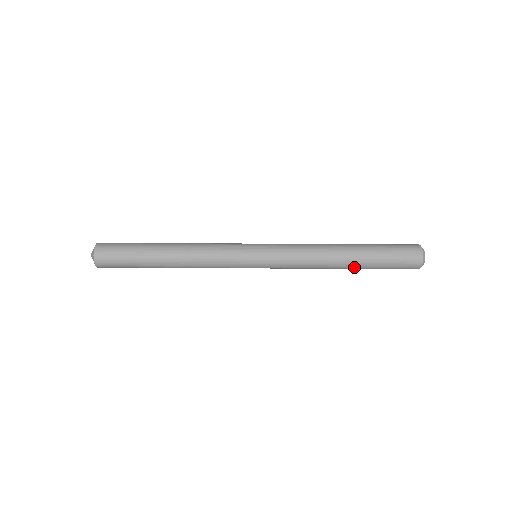
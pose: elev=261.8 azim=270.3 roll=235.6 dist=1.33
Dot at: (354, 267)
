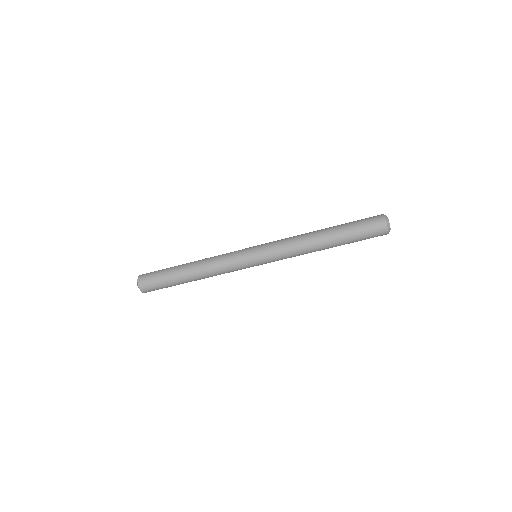
Dot at: occluded
